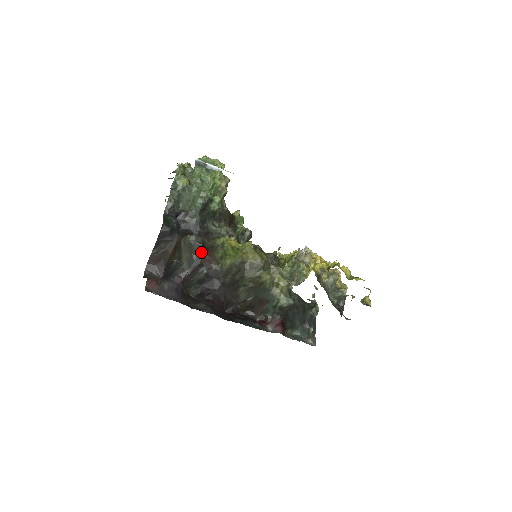
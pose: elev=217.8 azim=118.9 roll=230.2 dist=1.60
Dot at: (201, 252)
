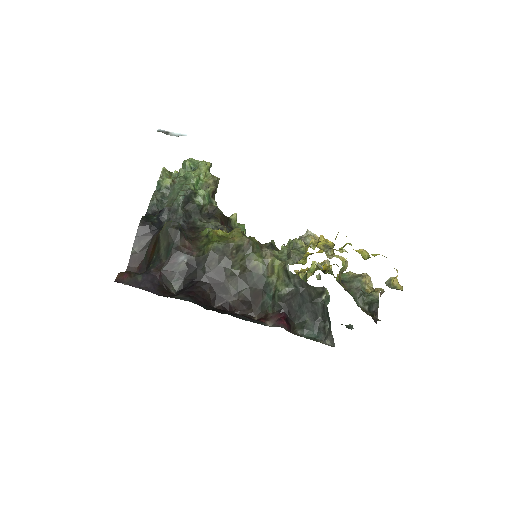
Dot at: (179, 238)
